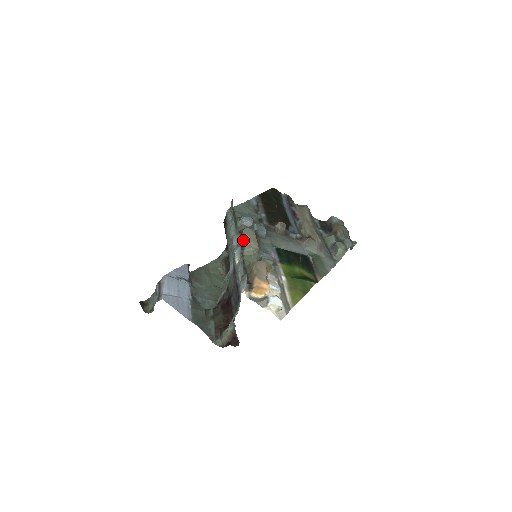
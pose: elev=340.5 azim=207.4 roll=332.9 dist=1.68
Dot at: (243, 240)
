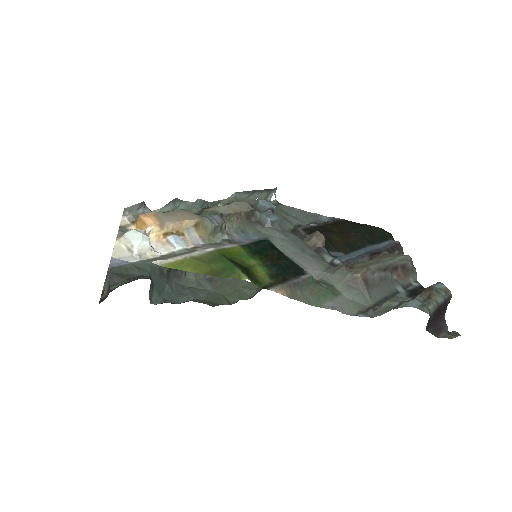
Dot at: occluded
